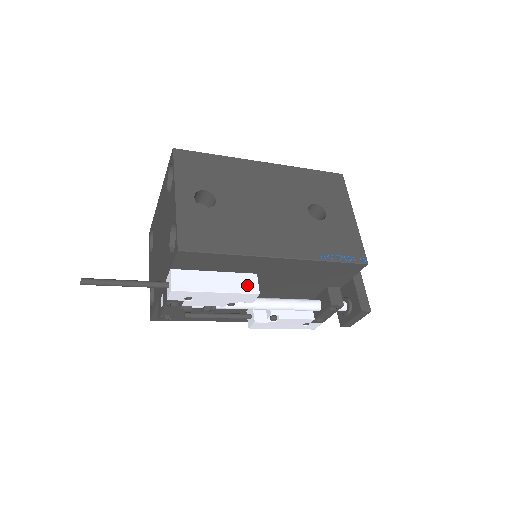
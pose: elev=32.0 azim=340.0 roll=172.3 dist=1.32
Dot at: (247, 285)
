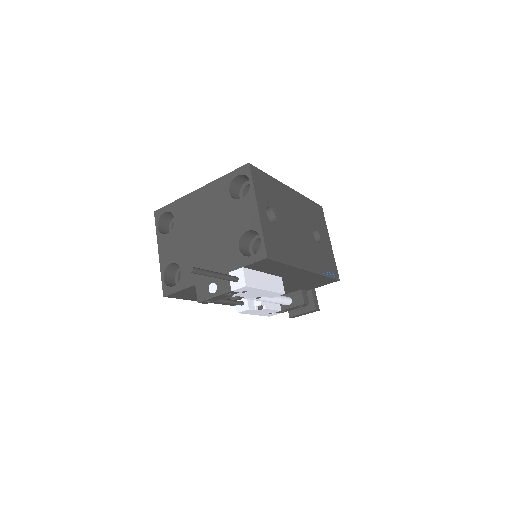
Dot at: (279, 286)
